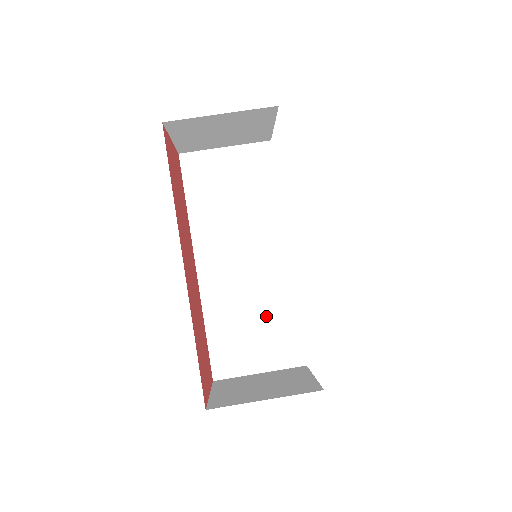
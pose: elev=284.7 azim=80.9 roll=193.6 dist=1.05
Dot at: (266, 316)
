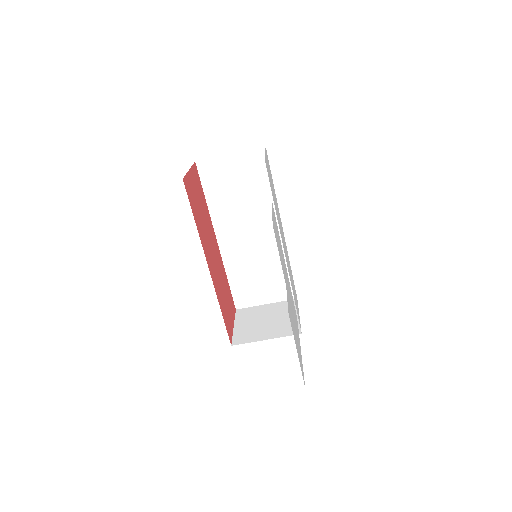
Dot at: (268, 270)
